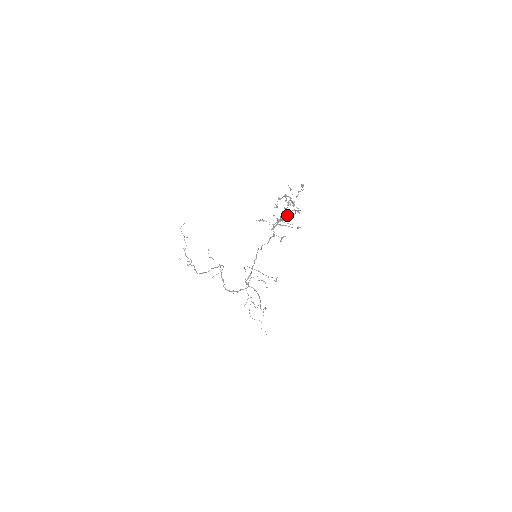
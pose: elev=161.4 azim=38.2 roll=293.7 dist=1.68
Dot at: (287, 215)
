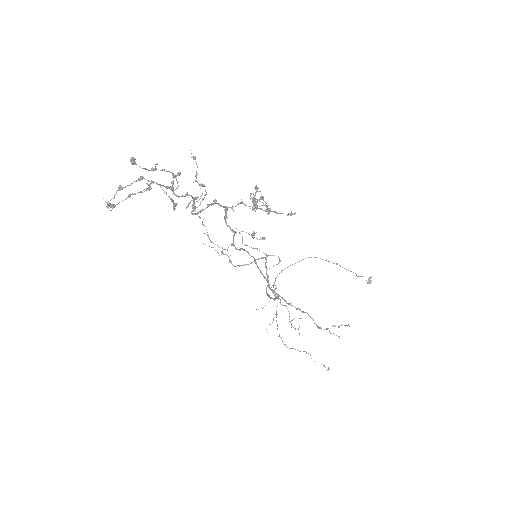
Dot at: occluded
